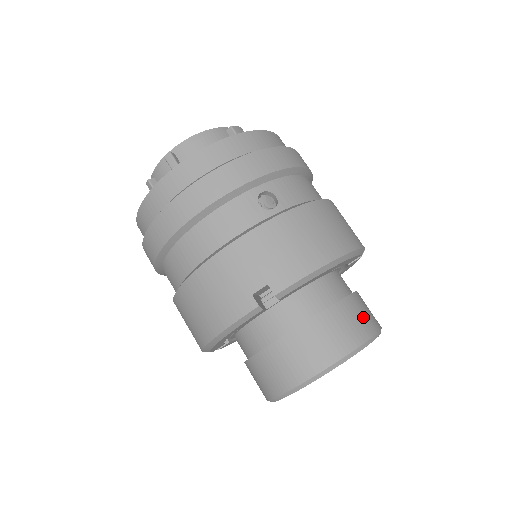
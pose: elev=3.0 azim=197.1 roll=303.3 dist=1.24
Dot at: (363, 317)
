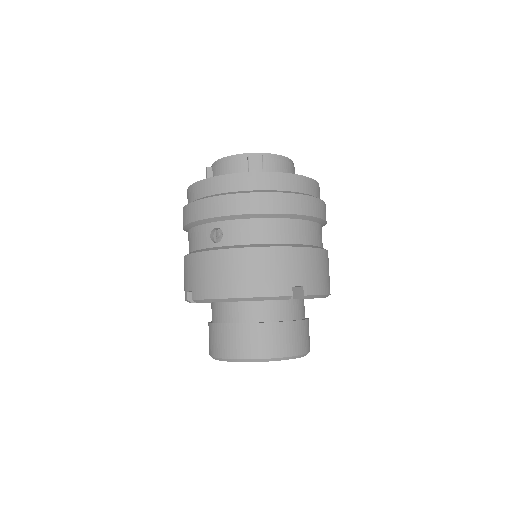
Dot at: (258, 343)
